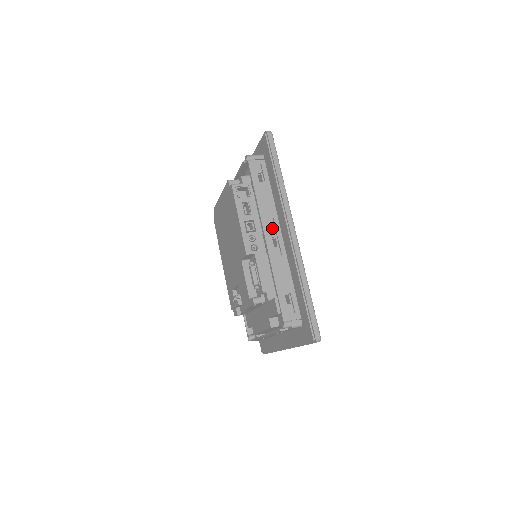
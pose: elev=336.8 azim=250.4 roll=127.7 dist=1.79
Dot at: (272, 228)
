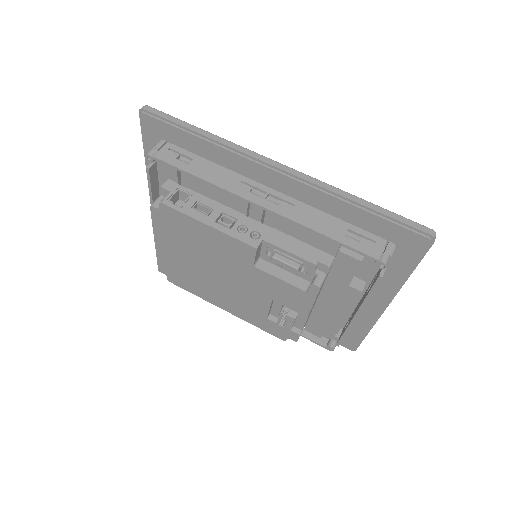
Dot at: occluded
